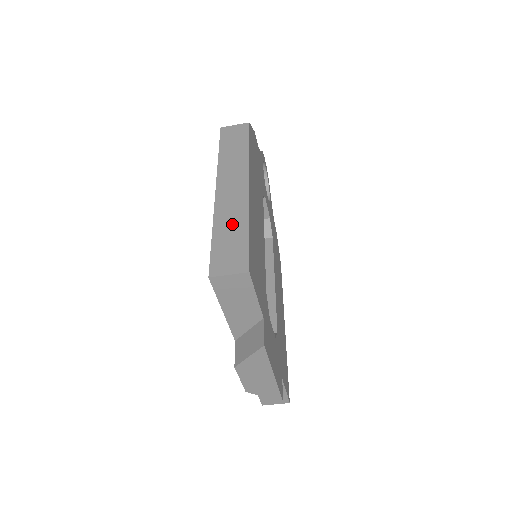
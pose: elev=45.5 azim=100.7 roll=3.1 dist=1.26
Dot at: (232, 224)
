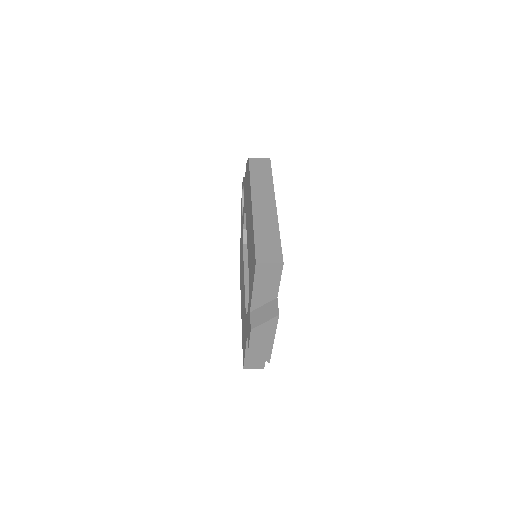
Dot at: (267, 230)
